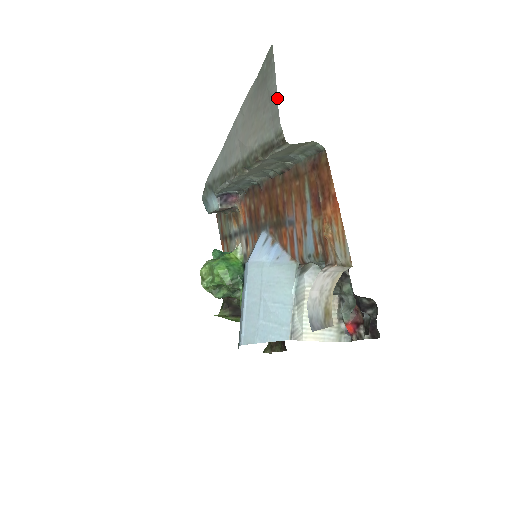
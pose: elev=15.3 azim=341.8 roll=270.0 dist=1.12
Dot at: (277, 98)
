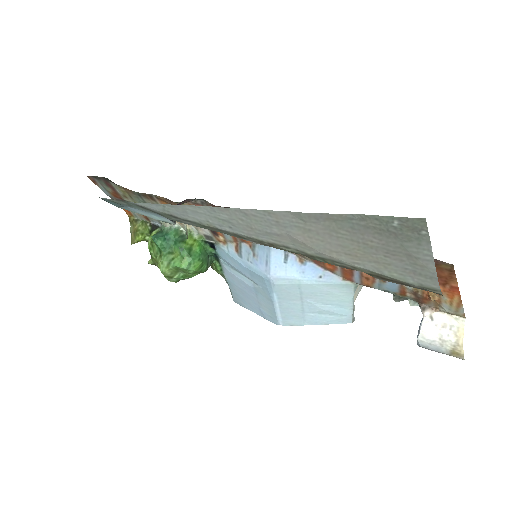
Dot at: (435, 269)
